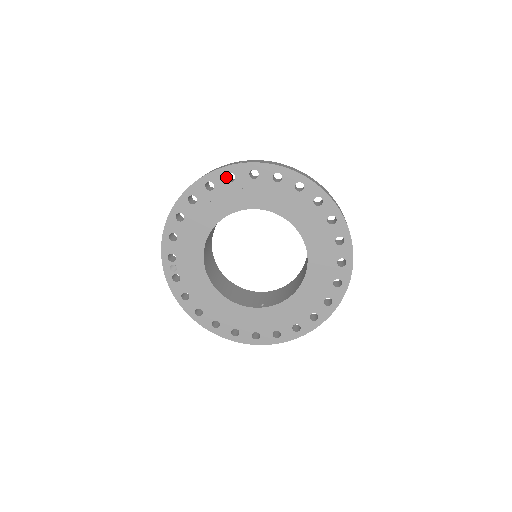
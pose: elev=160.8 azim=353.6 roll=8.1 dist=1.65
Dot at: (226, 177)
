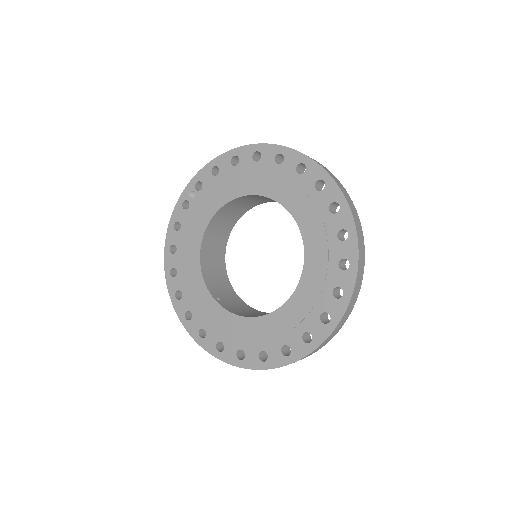
Dot at: (298, 165)
